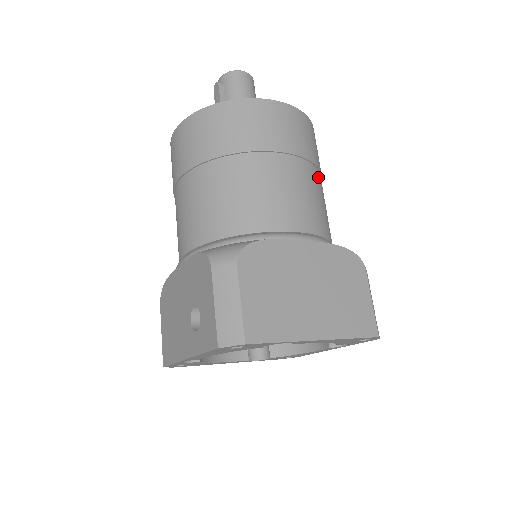
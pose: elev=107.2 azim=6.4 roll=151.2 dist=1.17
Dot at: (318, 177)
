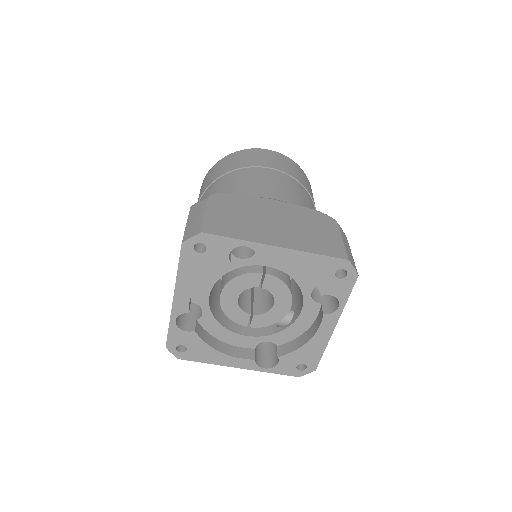
Dot at: (303, 190)
